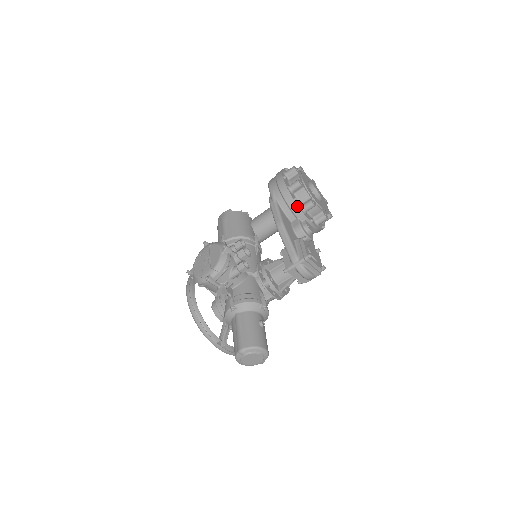
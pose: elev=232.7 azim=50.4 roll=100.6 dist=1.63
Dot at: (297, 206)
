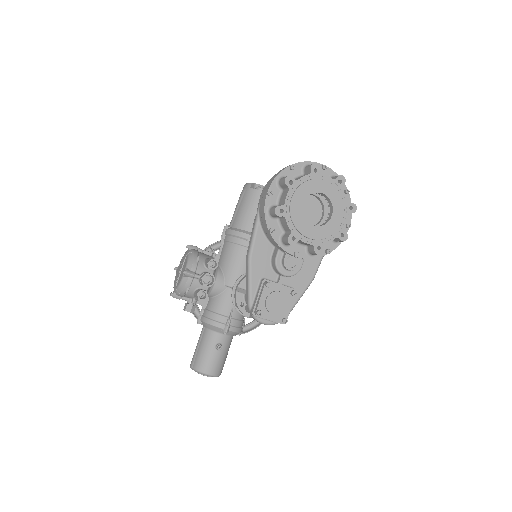
Dot at: (273, 239)
